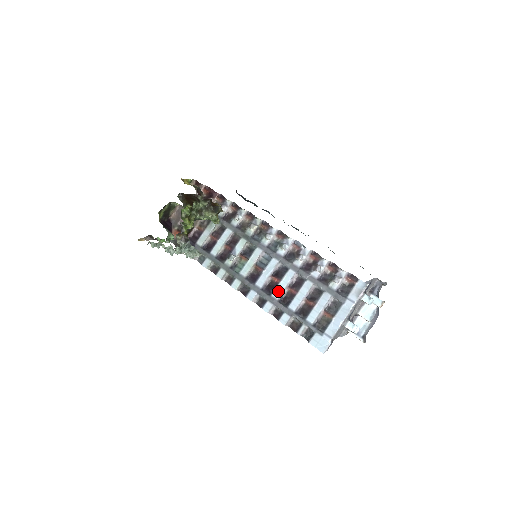
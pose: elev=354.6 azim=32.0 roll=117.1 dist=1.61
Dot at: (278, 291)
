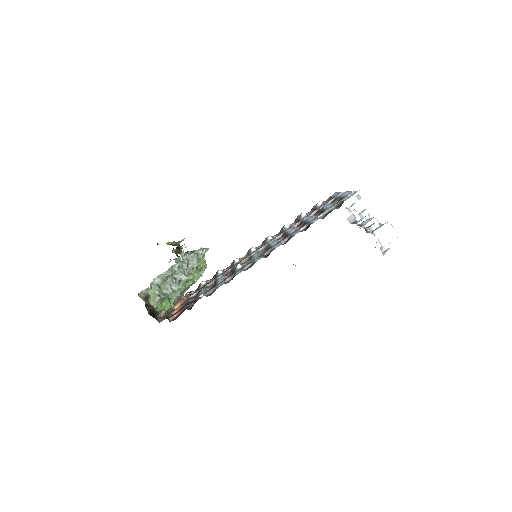
Dot at: (292, 232)
